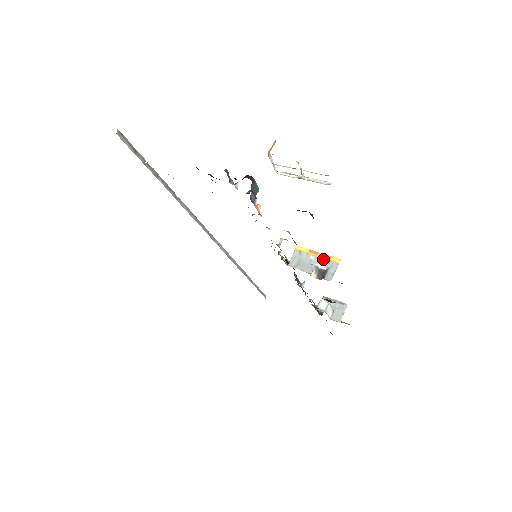
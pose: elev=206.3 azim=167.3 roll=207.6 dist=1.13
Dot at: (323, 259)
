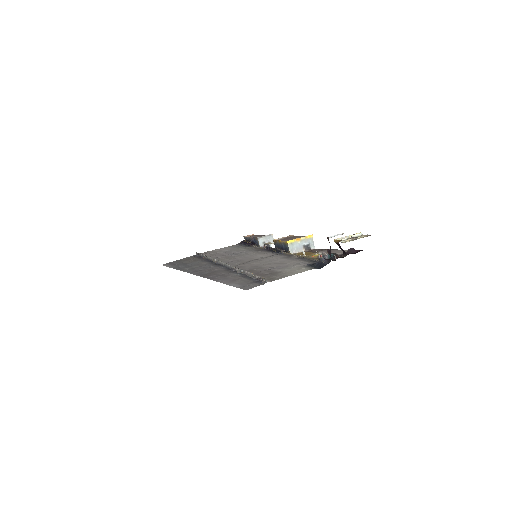
Dot at: (305, 240)
